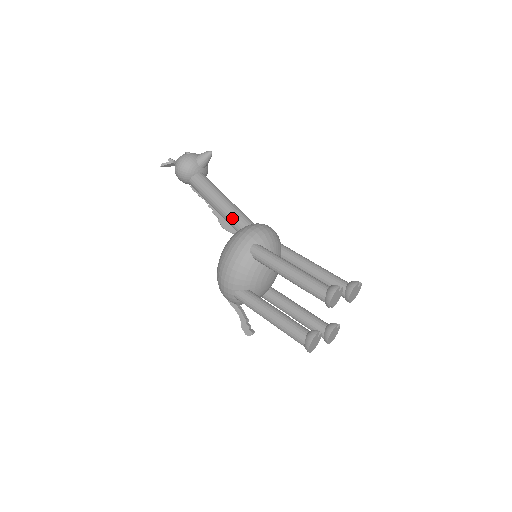
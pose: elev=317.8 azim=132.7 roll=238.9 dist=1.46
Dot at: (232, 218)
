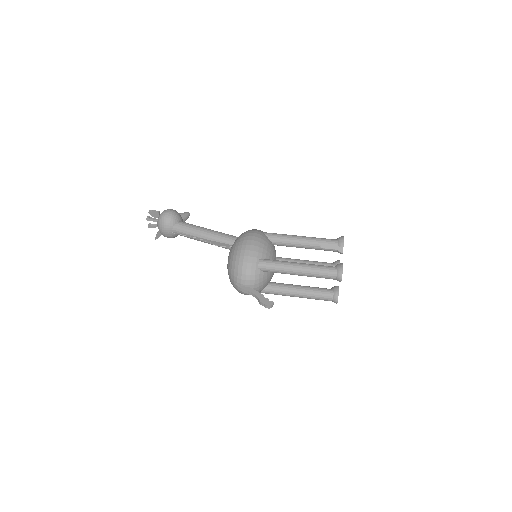
Dot at: (228, 236)
